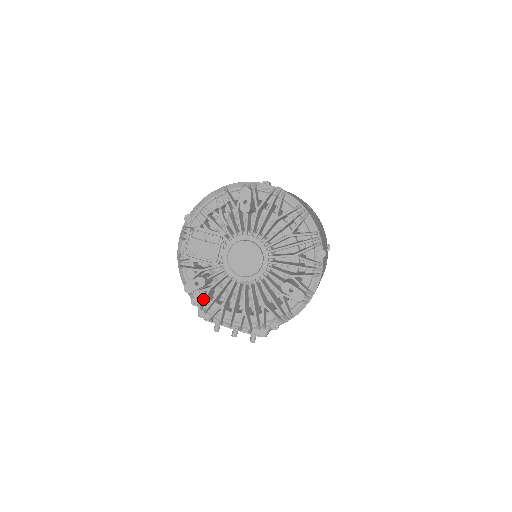
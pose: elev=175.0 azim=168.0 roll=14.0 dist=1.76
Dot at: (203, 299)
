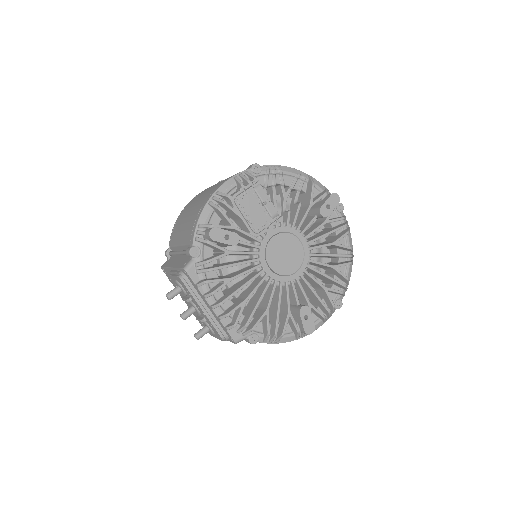
Dot at: (215, 257)
